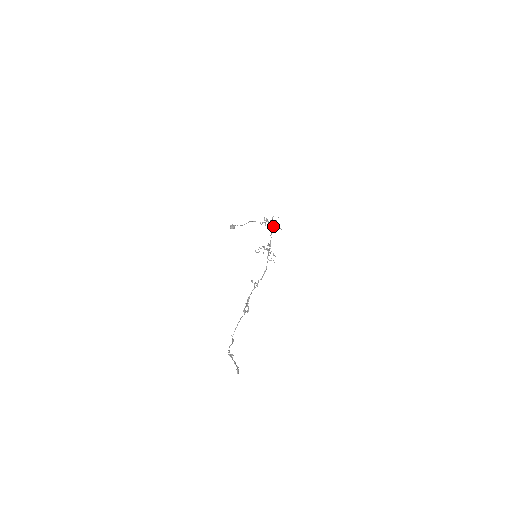
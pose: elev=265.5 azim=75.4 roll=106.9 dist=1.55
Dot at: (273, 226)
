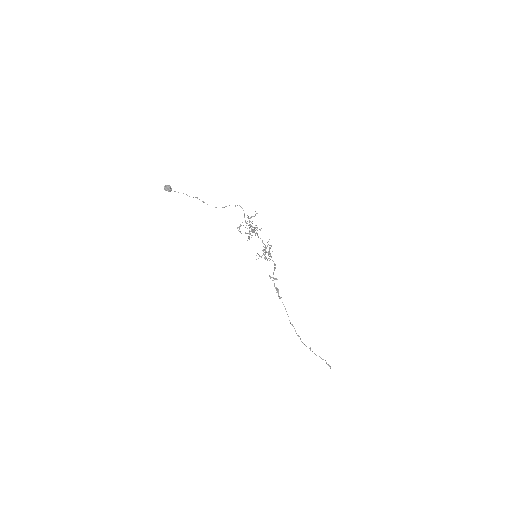
Dot at: occluded
